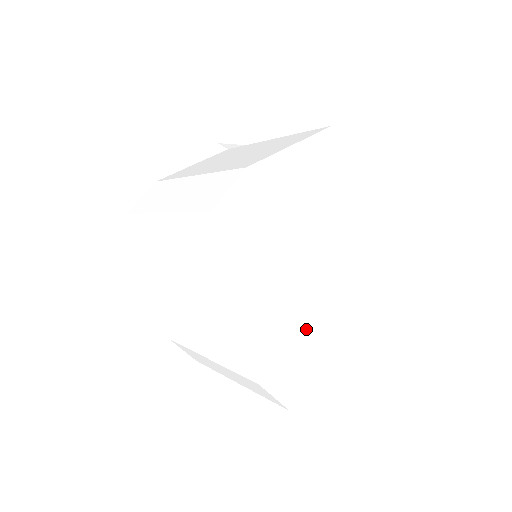
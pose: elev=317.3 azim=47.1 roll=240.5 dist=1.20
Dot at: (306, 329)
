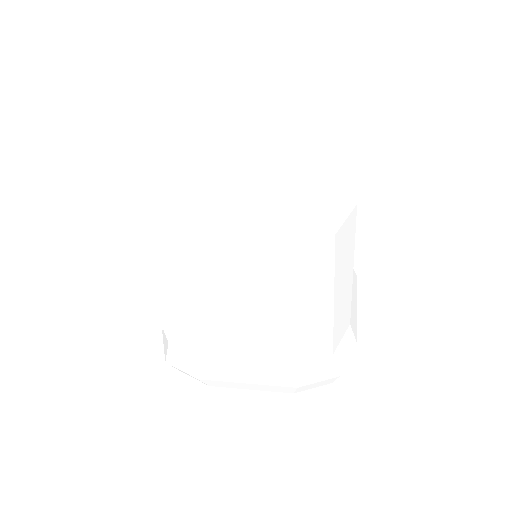
Dot at: (189, 195)
